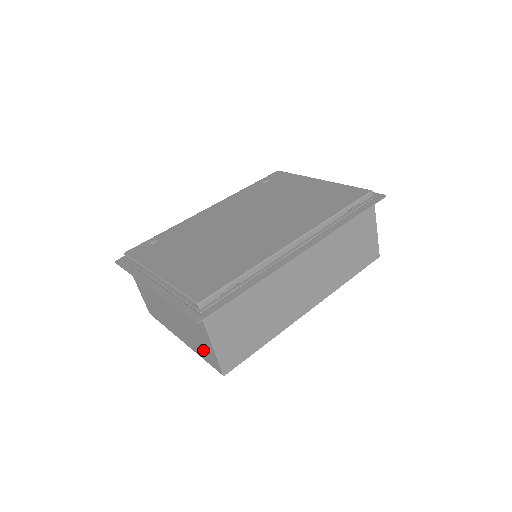
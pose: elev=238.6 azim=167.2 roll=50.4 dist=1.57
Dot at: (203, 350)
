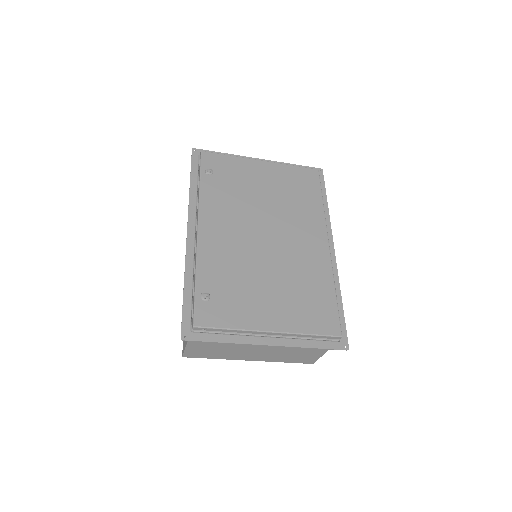
Dot at: (297, 358)
